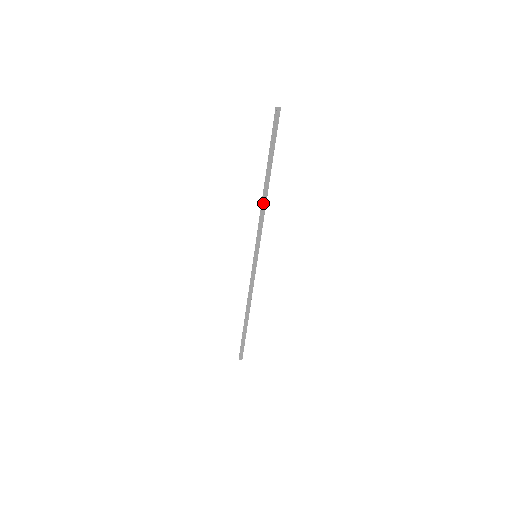
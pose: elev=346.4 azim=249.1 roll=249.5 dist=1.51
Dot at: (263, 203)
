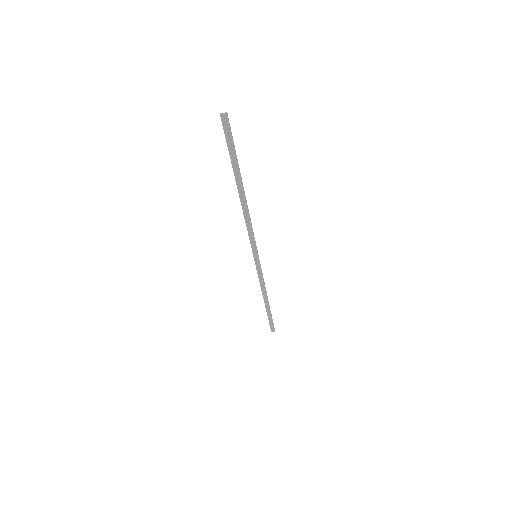
Dot at: (244, 211)
